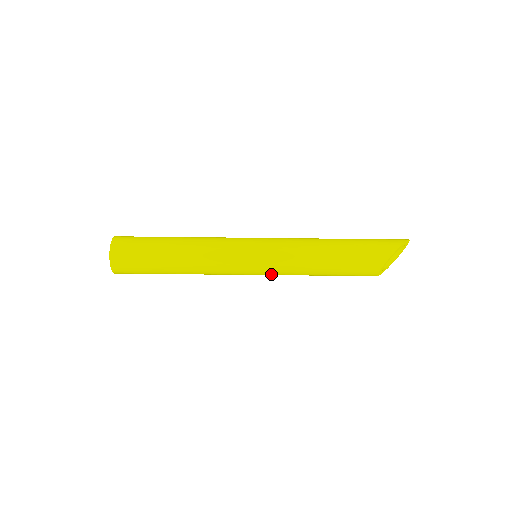
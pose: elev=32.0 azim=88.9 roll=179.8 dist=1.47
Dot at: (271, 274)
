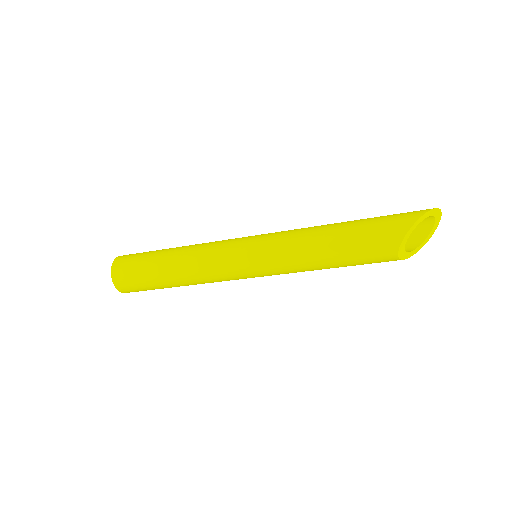
Dot at: (272, 273)
